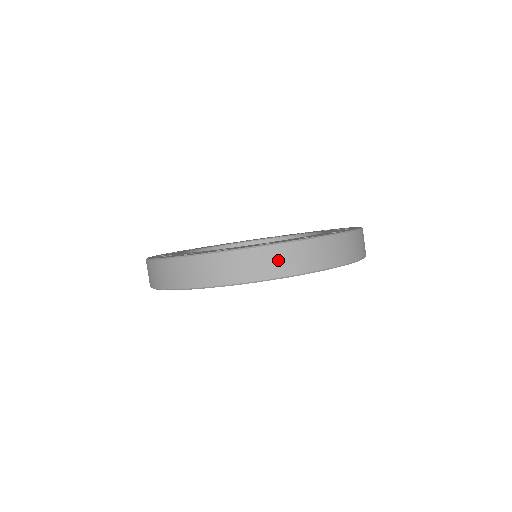
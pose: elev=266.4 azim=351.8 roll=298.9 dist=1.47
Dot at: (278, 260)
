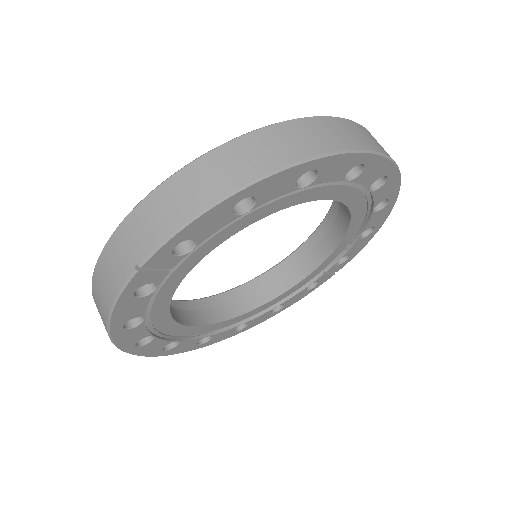
Dot at: (309, 135)
